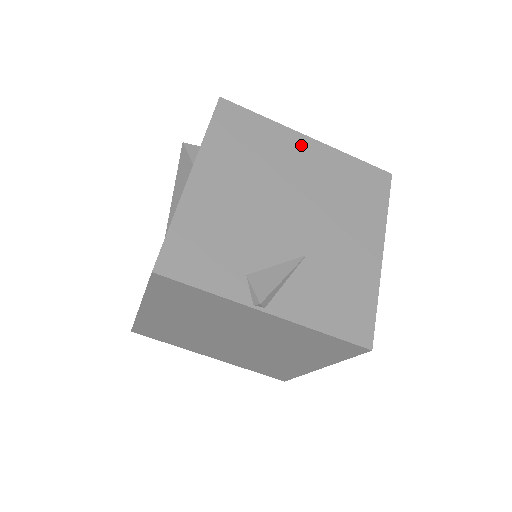
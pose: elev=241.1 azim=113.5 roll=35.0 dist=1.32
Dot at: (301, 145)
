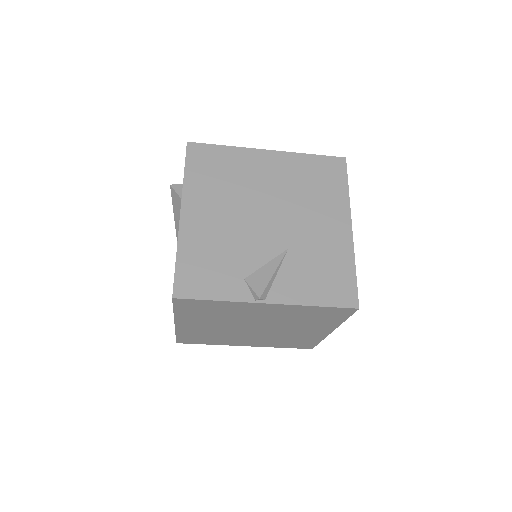
Dot at: (263, 159)
